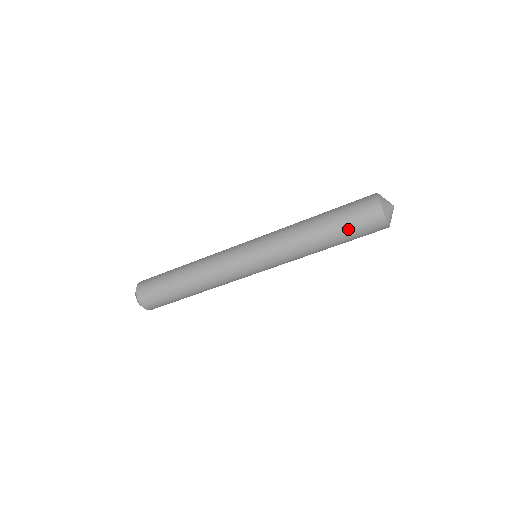
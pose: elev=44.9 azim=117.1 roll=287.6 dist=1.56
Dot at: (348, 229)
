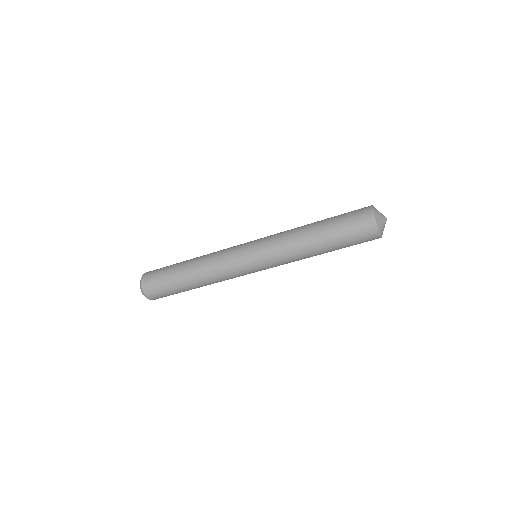
Dot at: (339, 223)
